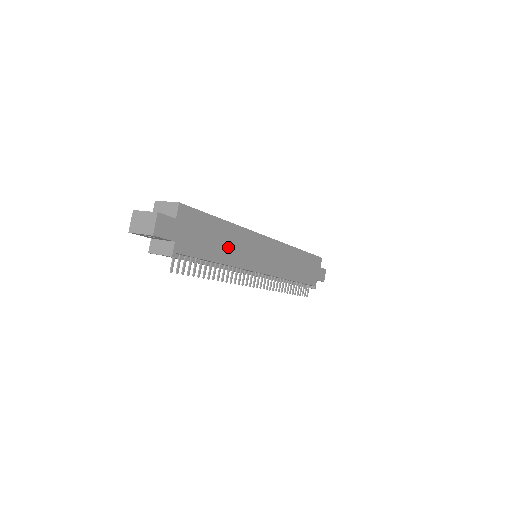
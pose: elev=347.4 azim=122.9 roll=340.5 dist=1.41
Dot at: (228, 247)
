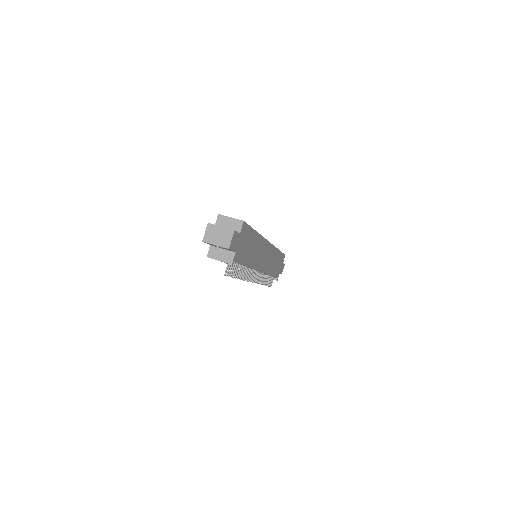
Dot at: (253, 253)
